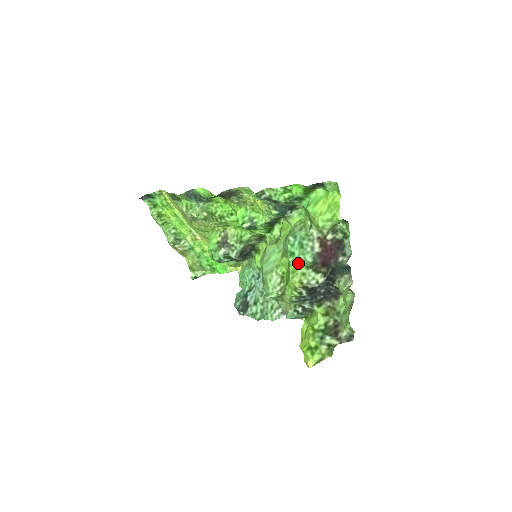
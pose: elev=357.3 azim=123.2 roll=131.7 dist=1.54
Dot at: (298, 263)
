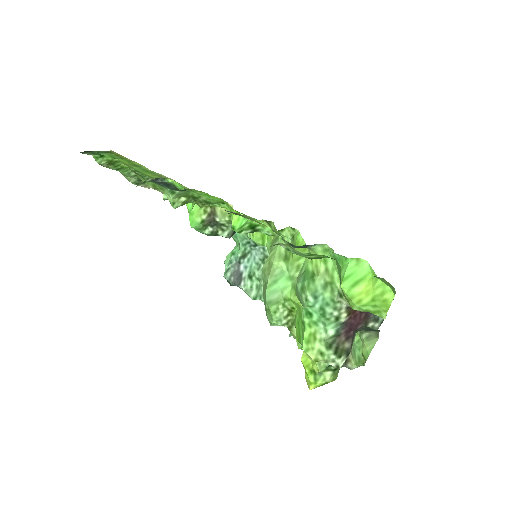
Dot at: (316, 332)
